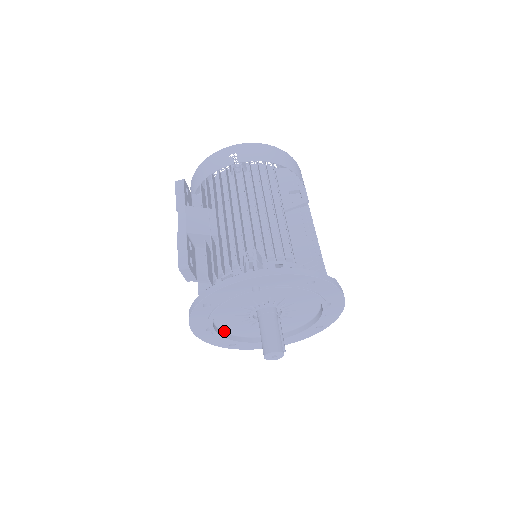
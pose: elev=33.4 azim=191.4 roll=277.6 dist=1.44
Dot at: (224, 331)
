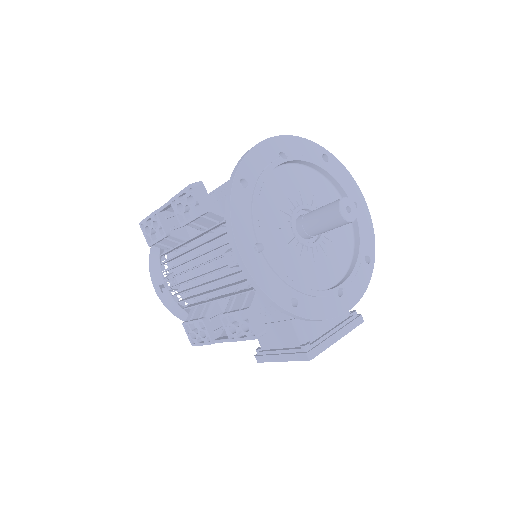
Dot at: occluded
